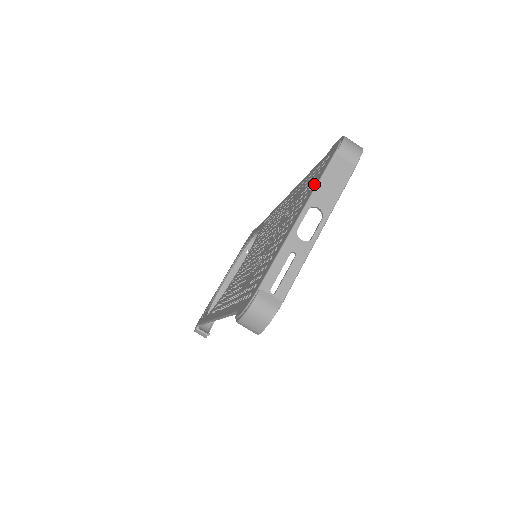
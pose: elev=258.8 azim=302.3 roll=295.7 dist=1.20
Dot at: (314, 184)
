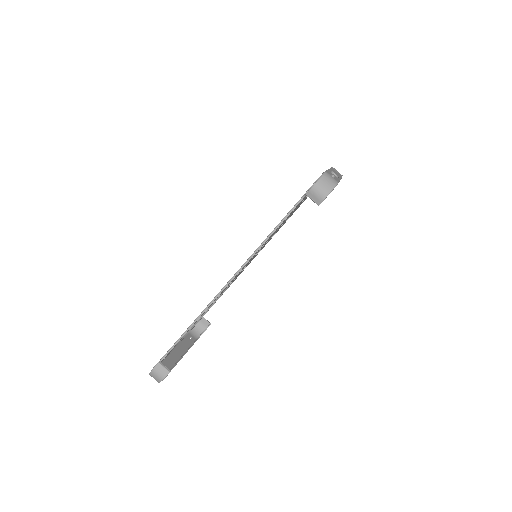
Dot at: occluded
